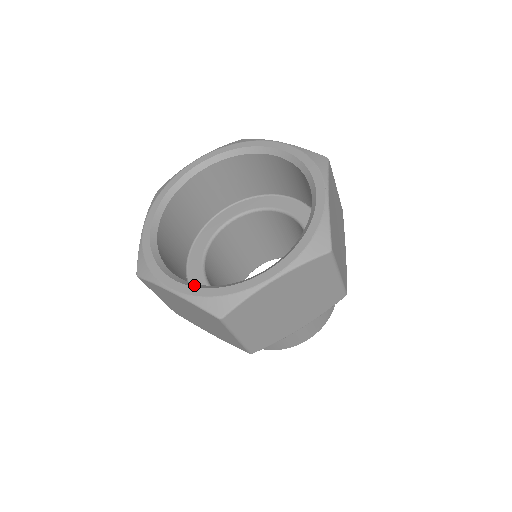
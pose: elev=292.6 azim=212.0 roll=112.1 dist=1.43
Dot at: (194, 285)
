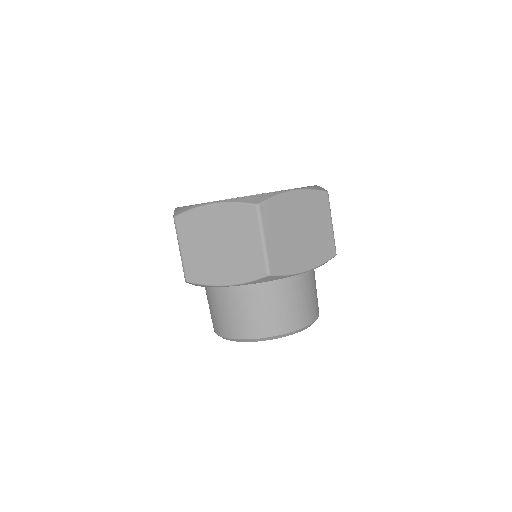
Dot at: occluded
